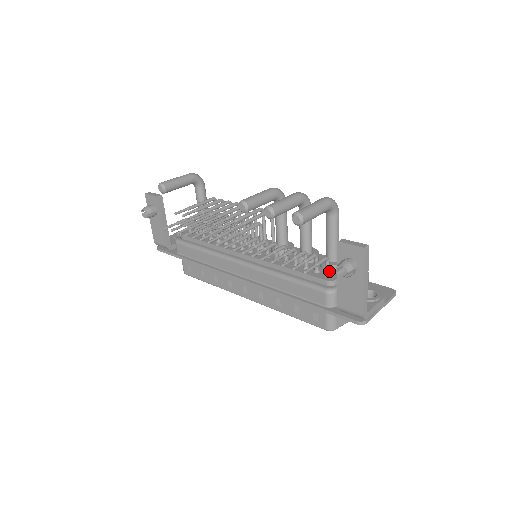
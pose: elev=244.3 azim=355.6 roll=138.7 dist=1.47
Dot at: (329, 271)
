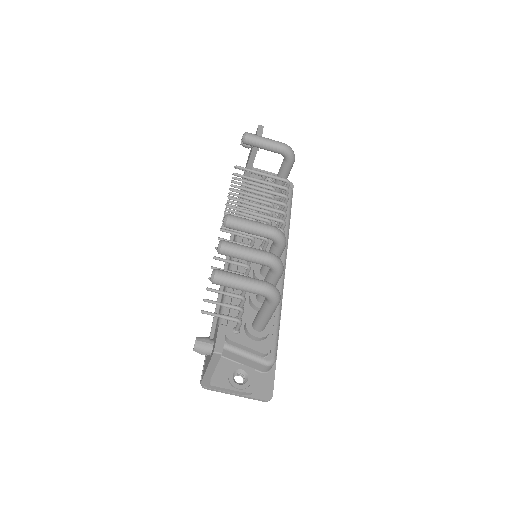
Dot at: (238, 330)
